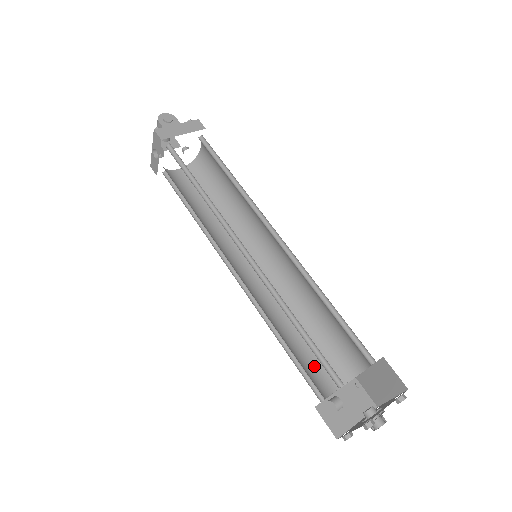
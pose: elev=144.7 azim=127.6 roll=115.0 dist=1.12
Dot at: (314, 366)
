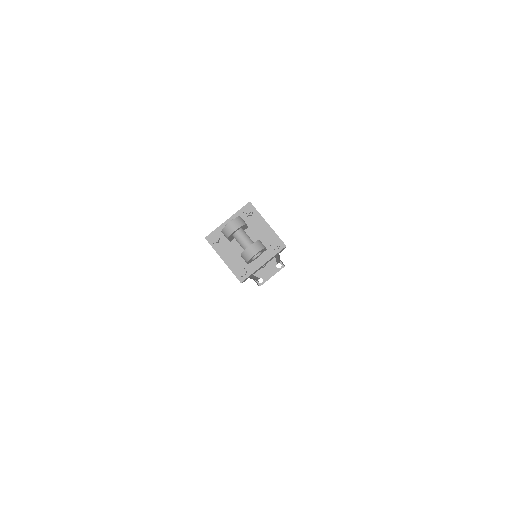
Dot at: occluded
